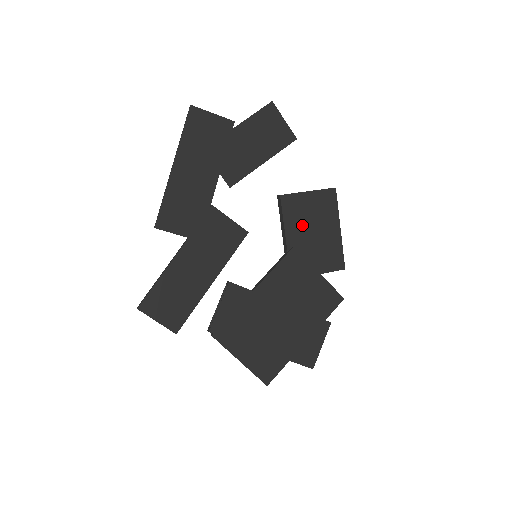
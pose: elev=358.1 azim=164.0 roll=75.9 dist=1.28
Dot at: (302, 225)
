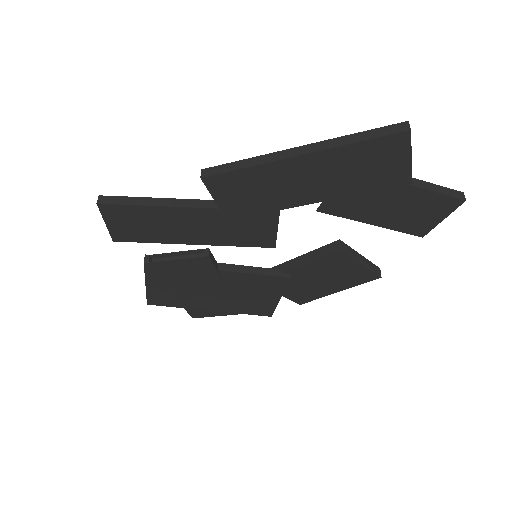
Dot at: (320, 272)
